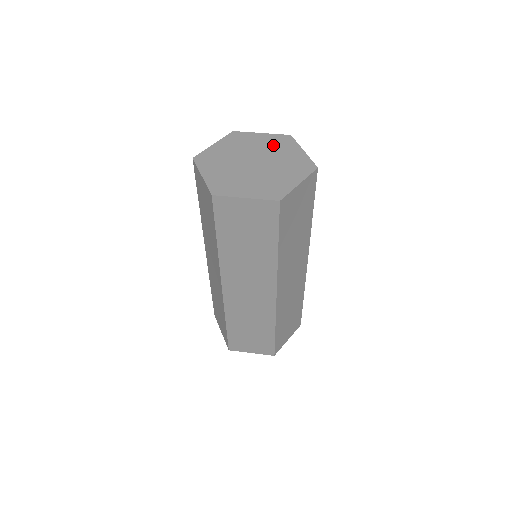
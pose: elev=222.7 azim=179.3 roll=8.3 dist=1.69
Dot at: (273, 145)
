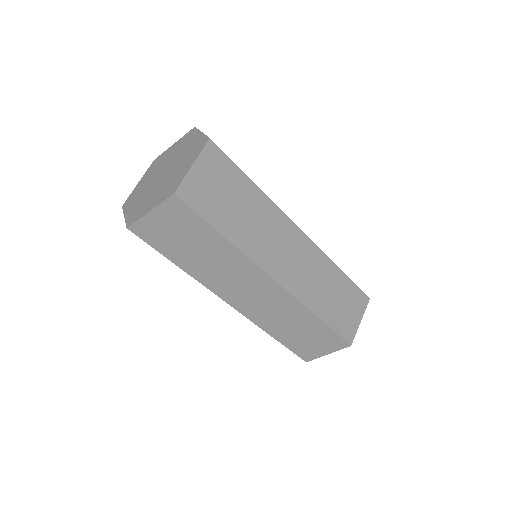
Dot at: (179, 147)
